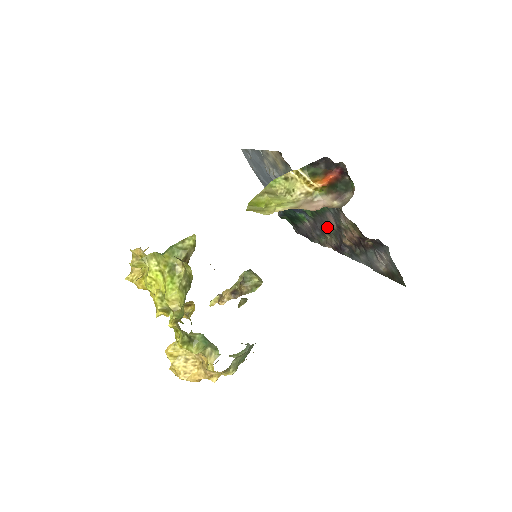
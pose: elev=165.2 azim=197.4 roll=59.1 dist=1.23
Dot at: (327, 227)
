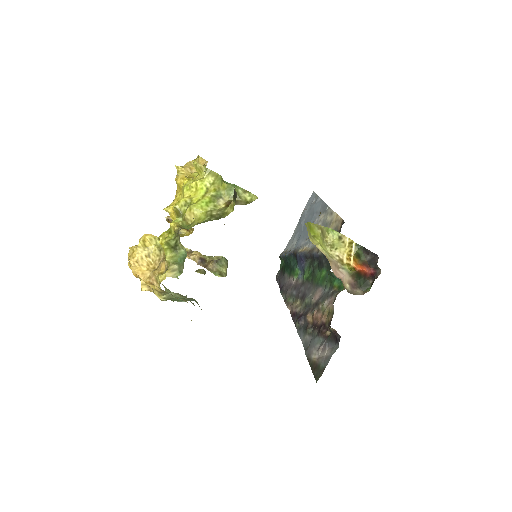
Dot at: (307, 296)
